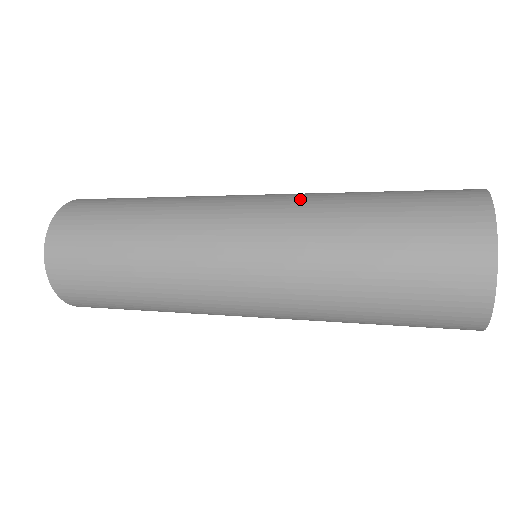
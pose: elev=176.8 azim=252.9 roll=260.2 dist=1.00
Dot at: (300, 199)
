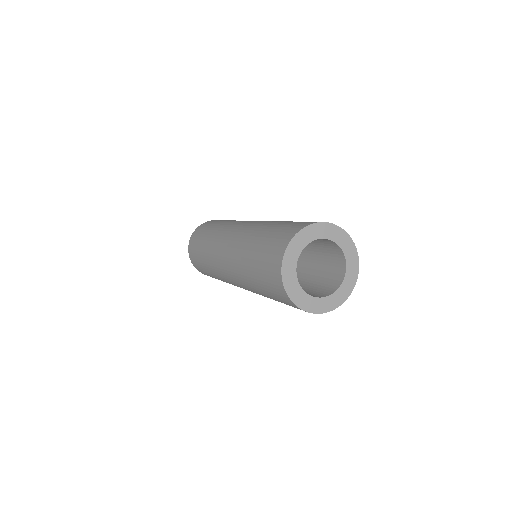
Dot at: (236, 250)
